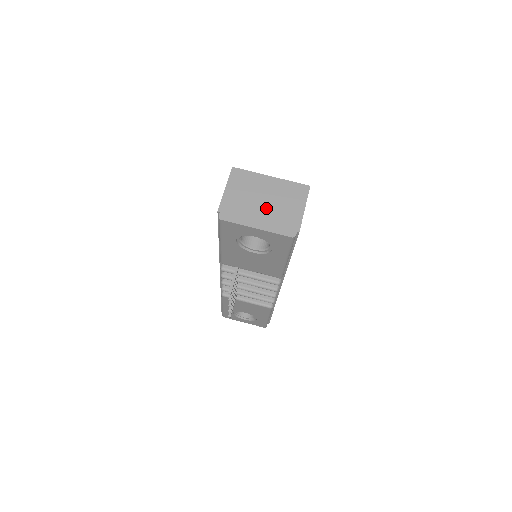
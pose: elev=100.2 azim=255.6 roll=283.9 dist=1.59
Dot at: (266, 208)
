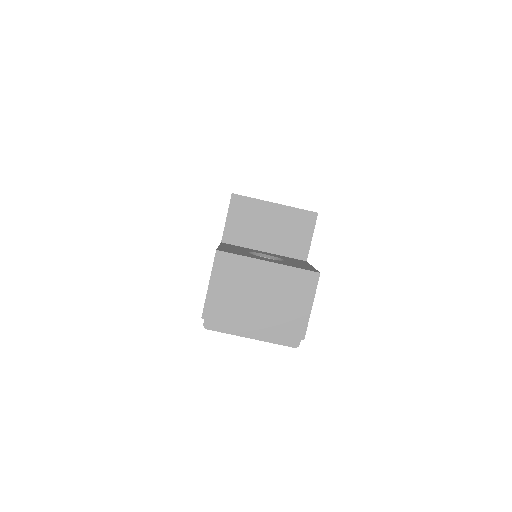
Dot at: (262, 310)
